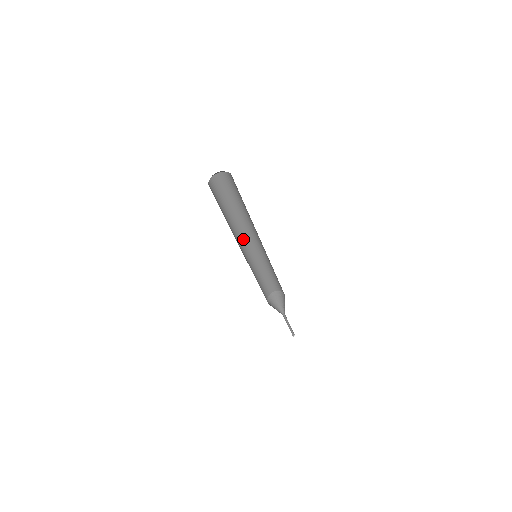
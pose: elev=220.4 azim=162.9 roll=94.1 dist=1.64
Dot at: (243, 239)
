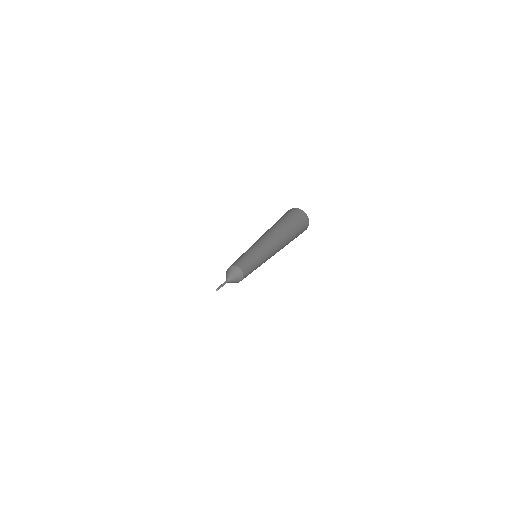
Dot at: occluded
